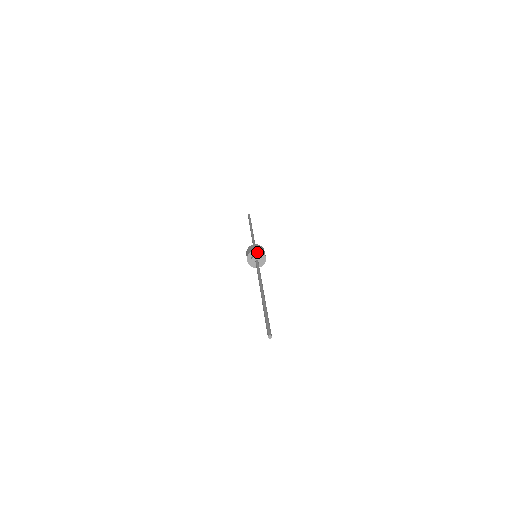
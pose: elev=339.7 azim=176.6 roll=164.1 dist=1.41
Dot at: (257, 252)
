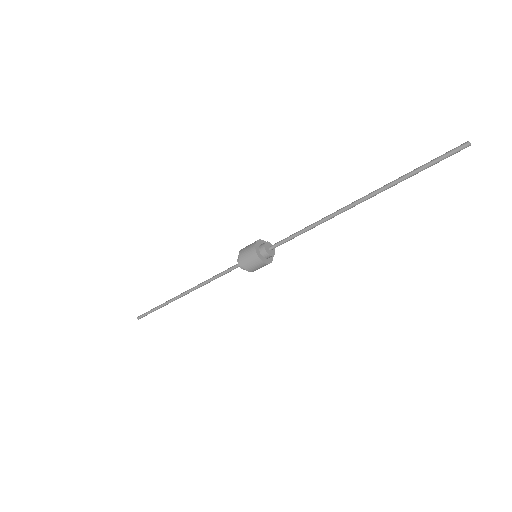
Dot at: occluded
